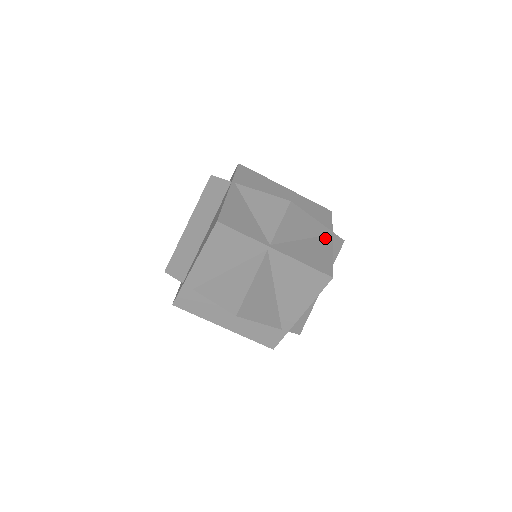
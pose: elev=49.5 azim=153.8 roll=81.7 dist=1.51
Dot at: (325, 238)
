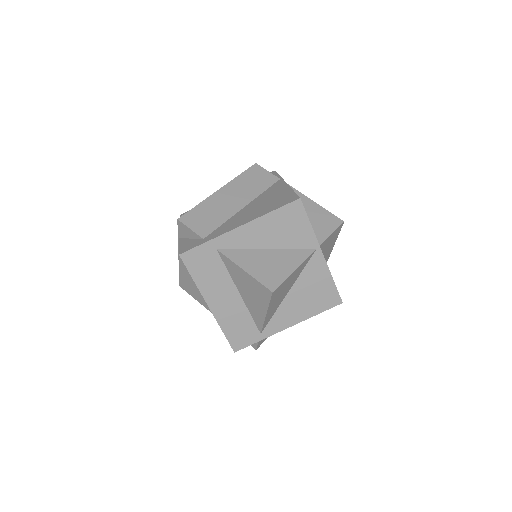
Dot at: occluded
